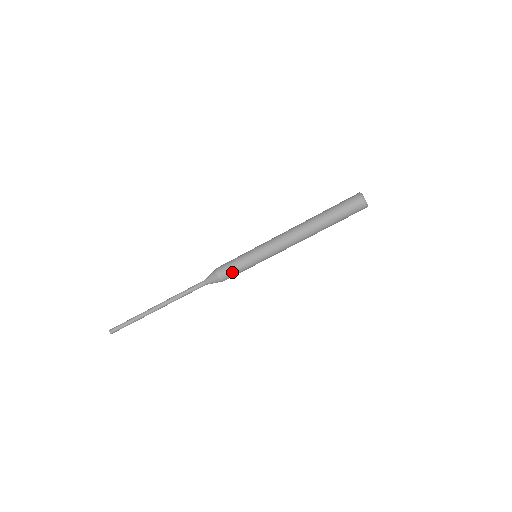
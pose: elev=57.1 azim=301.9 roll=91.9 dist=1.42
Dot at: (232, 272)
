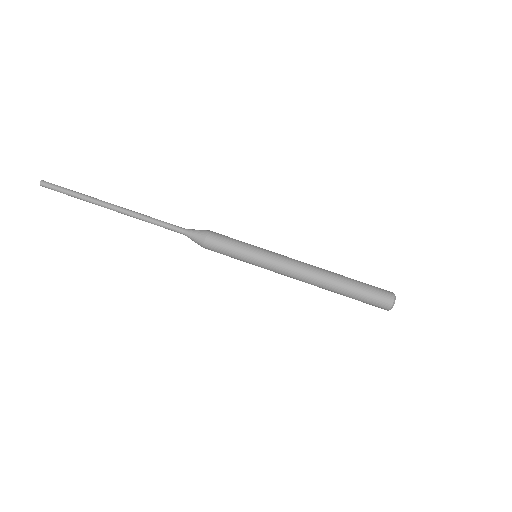
Dot at: (223, 245)
